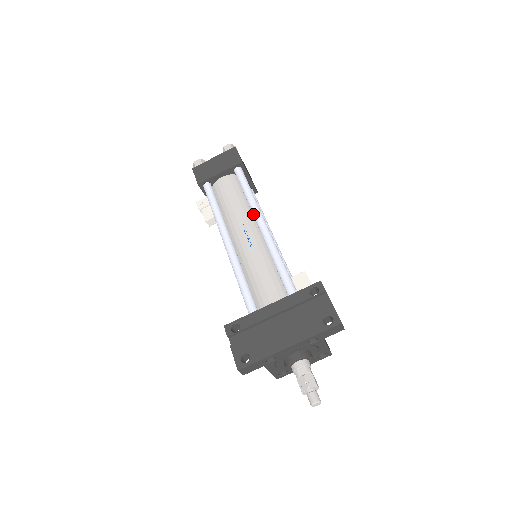
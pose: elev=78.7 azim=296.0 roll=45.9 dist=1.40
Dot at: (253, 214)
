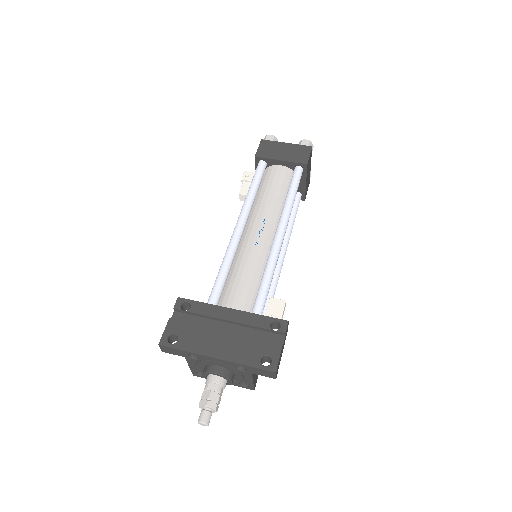
Dot at: (280, 218)
